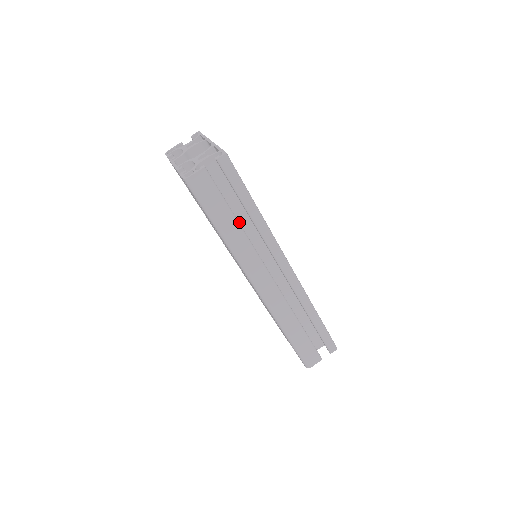
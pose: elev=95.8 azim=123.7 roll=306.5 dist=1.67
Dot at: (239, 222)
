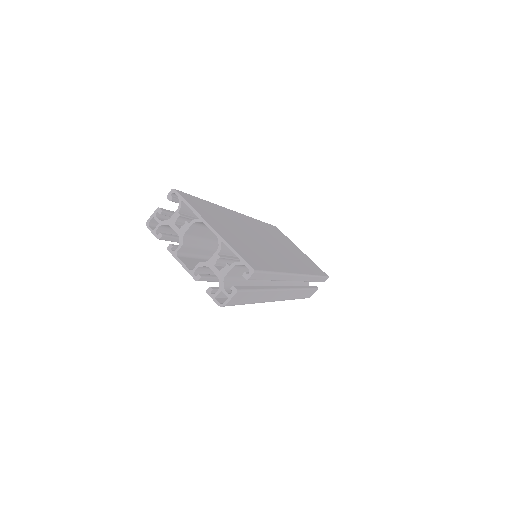
Dot at: occluded
